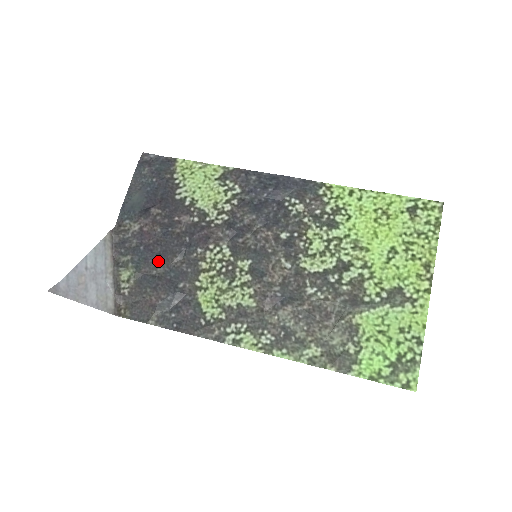
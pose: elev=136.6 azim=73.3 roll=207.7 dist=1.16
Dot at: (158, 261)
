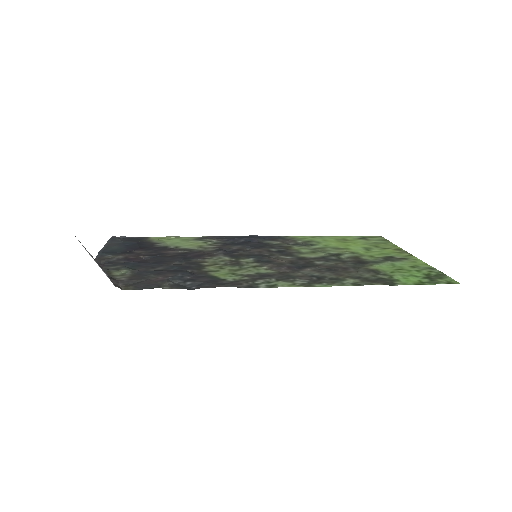
Dot at: (155, 265)
